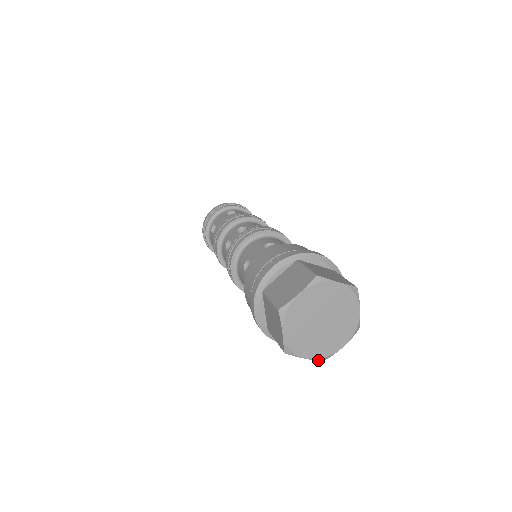
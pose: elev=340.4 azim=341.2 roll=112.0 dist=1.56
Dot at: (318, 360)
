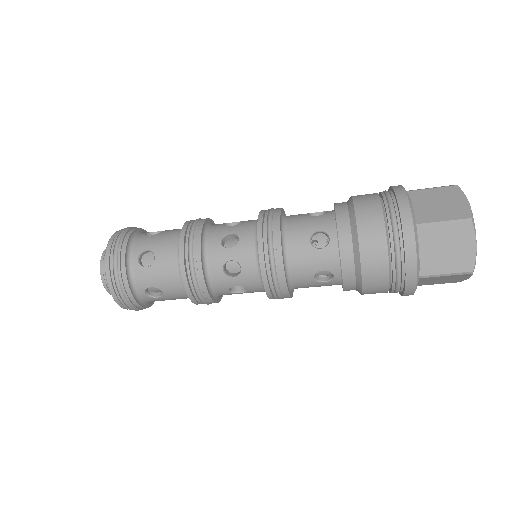
Dot at: (474, 263)
